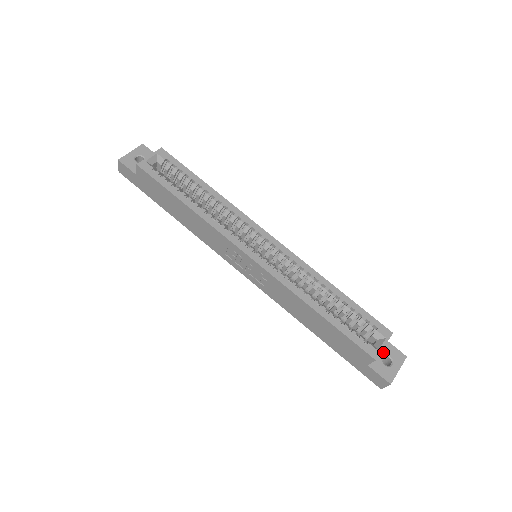
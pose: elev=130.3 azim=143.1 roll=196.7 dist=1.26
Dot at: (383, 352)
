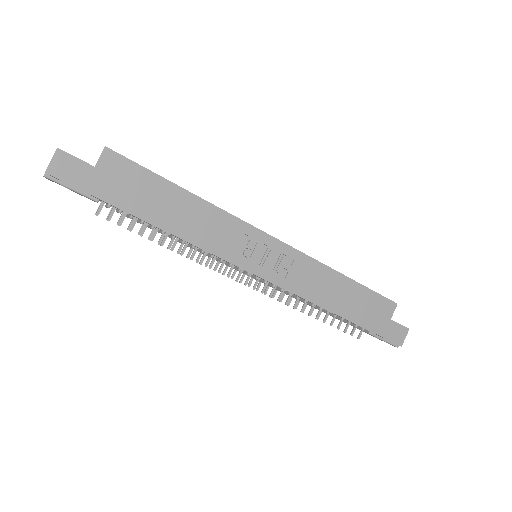
Dot at: occluded
